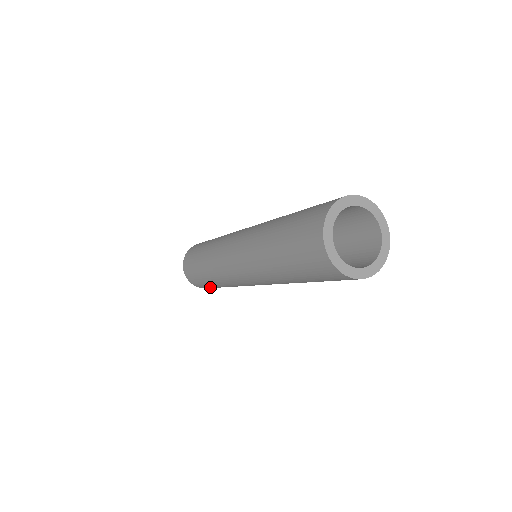
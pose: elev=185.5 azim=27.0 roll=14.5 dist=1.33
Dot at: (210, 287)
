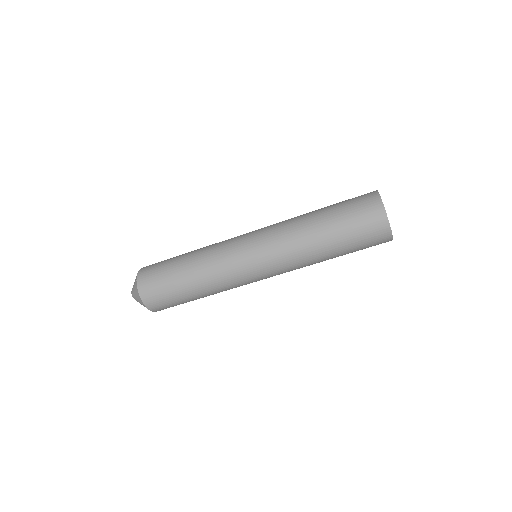
Dot at: (172, 302)
